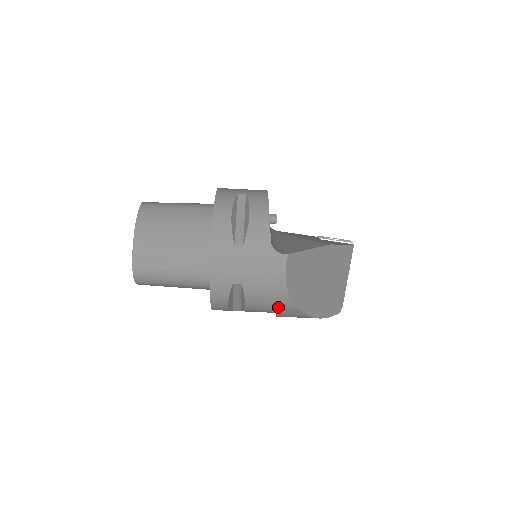
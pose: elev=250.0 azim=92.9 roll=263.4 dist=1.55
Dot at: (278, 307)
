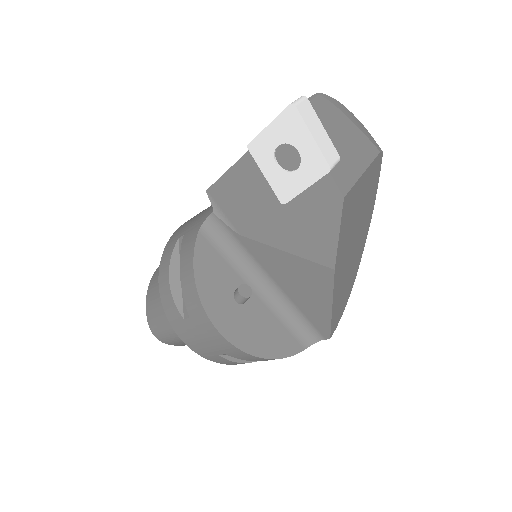
Dot at: occluded
